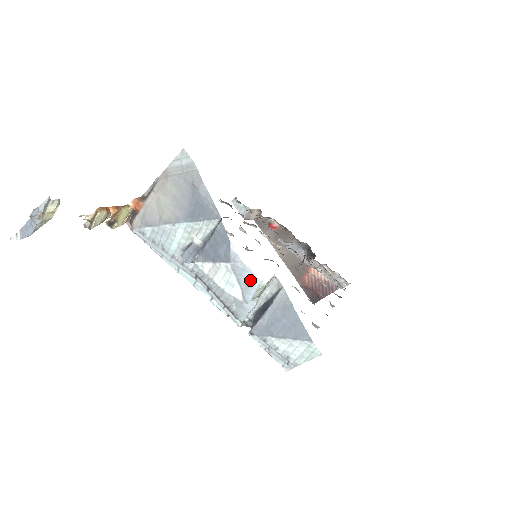
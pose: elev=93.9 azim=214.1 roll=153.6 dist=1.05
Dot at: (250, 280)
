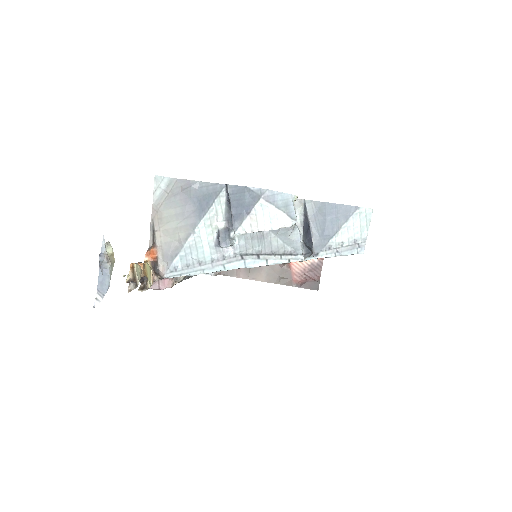
Dot at: (284, 200)
